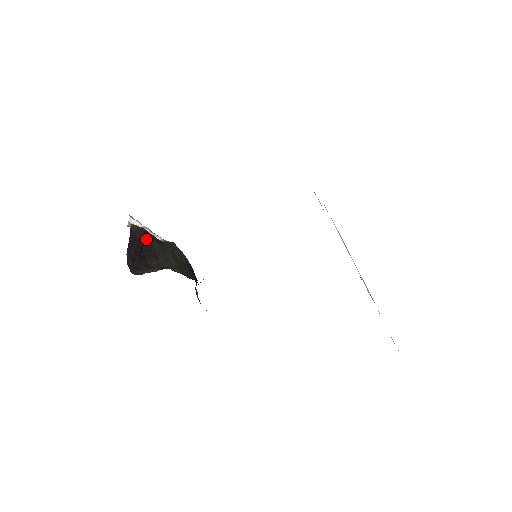
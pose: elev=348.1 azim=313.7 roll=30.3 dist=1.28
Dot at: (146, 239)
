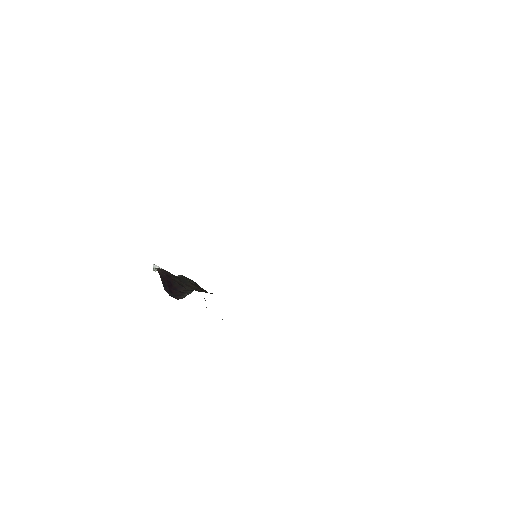
Dot at: (169, 276)
